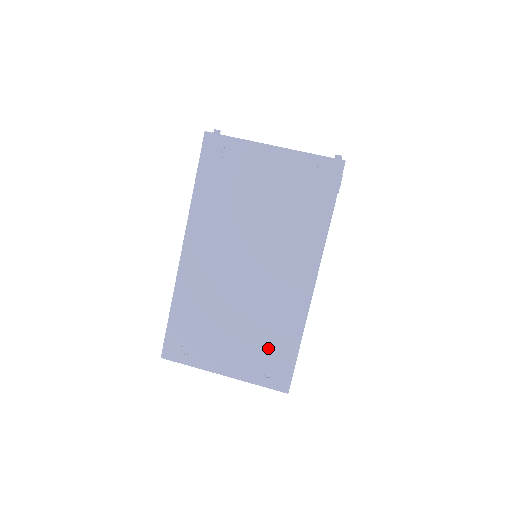
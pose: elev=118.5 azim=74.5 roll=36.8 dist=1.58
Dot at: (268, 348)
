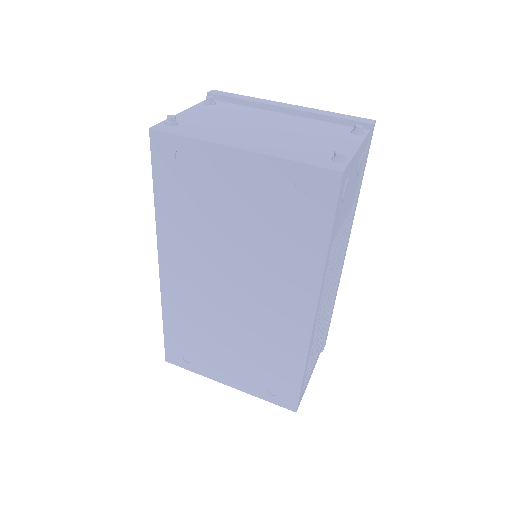
Dot at: (269, 371)
